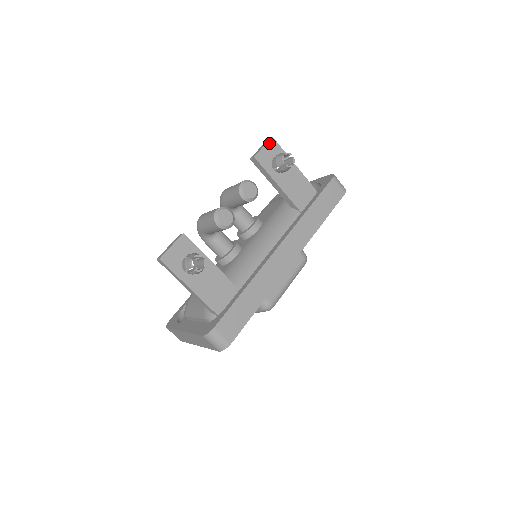
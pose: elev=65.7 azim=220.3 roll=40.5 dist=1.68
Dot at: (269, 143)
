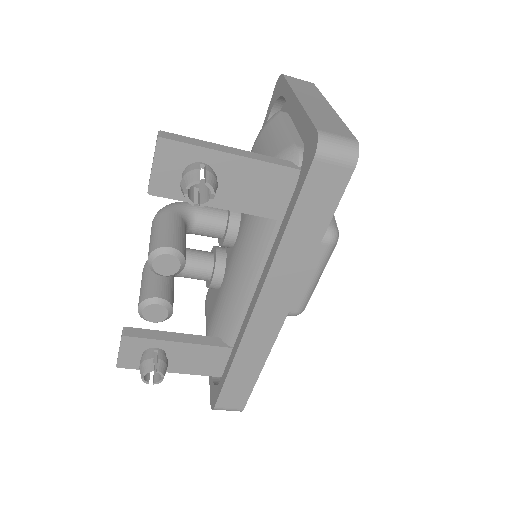
Dot at: (159, 153)
